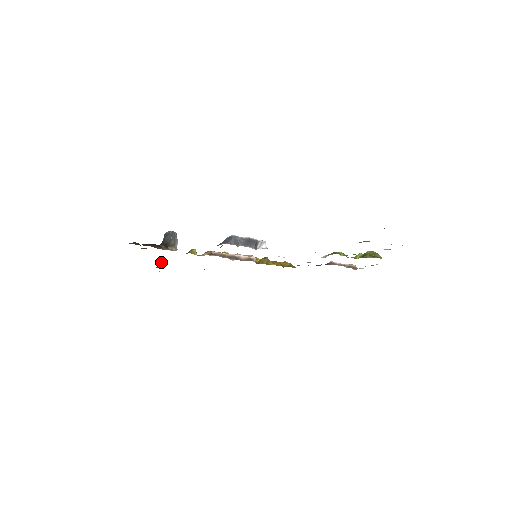
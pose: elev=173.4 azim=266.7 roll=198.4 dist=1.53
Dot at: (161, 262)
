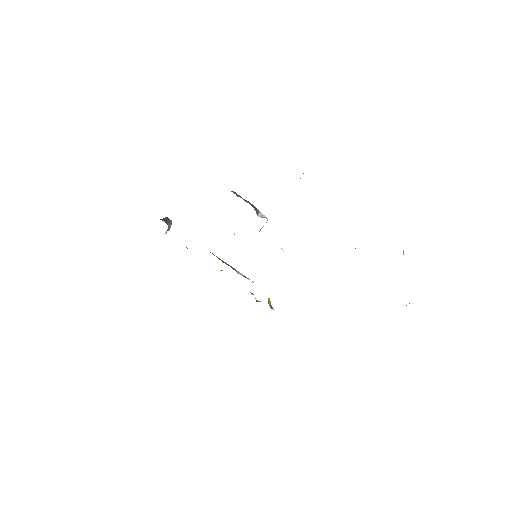
Dot at: occluded
